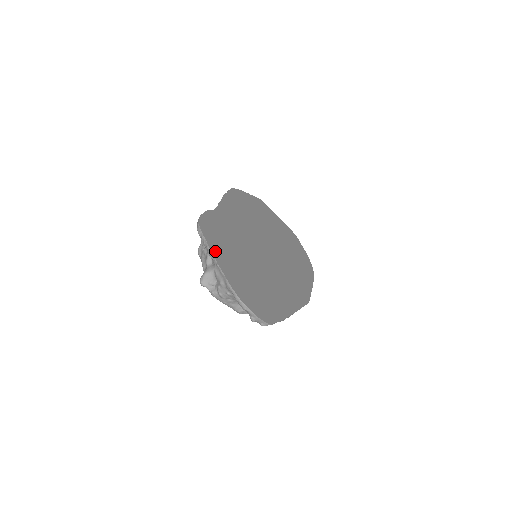
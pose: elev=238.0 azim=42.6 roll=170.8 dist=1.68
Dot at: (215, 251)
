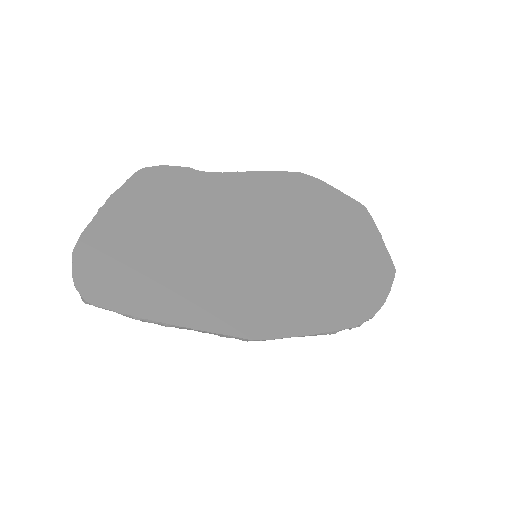
Dot at: (121, 198)
